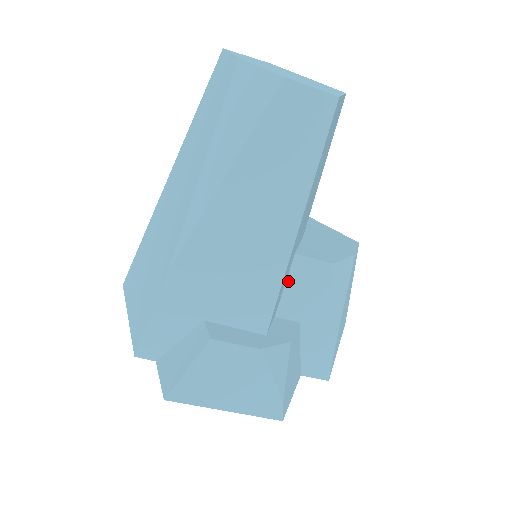
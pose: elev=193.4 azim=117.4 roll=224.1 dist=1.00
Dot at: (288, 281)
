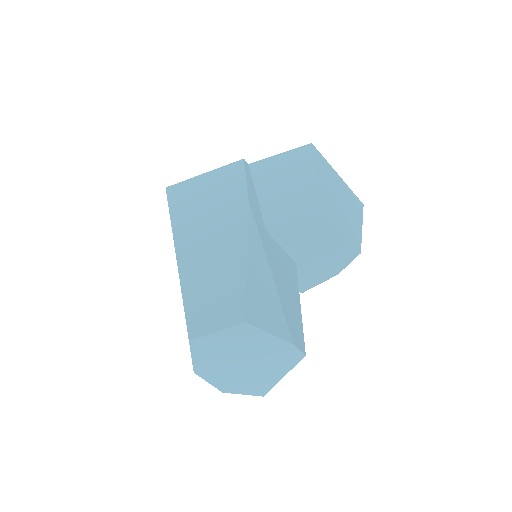
Dot at: occluded
